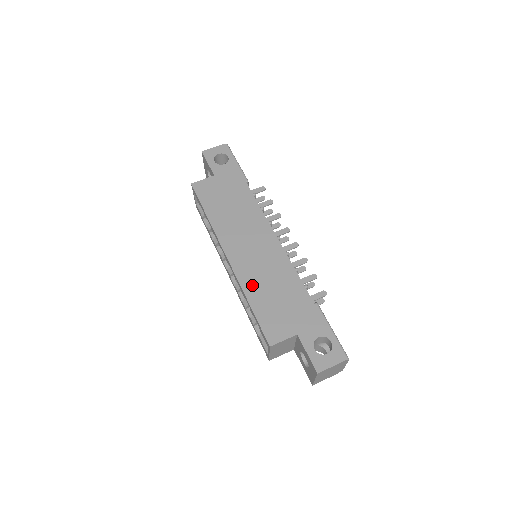
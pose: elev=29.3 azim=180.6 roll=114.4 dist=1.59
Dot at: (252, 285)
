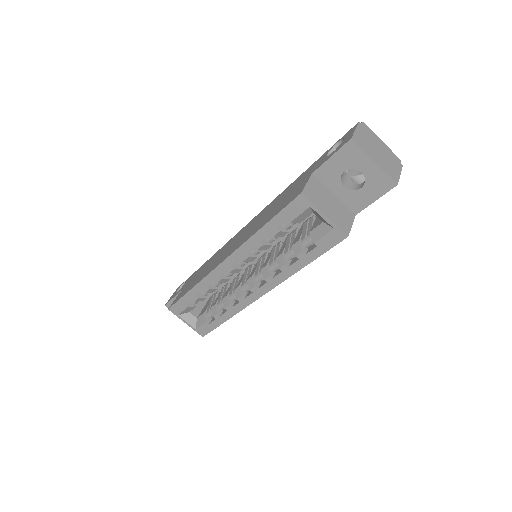
Dot at: (253, 231)
